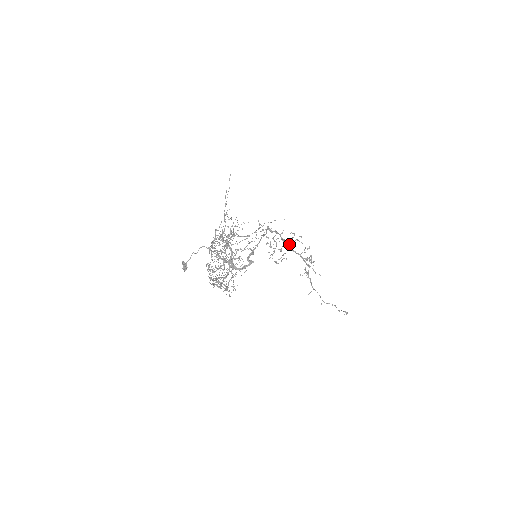
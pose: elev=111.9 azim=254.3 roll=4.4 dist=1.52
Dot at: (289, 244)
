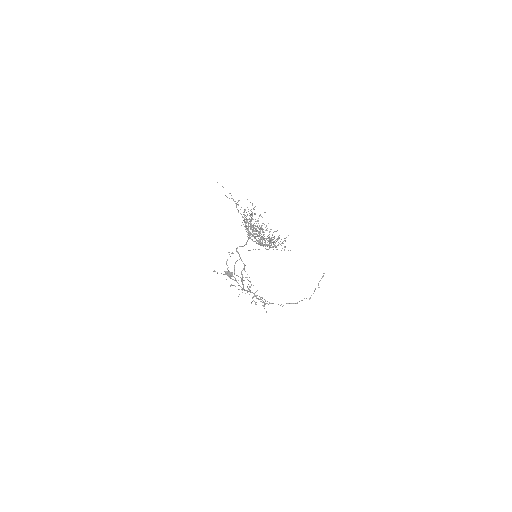
Dot at: (242, 281)
